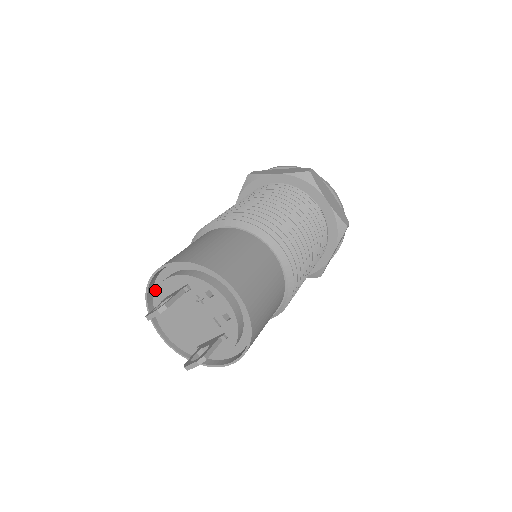
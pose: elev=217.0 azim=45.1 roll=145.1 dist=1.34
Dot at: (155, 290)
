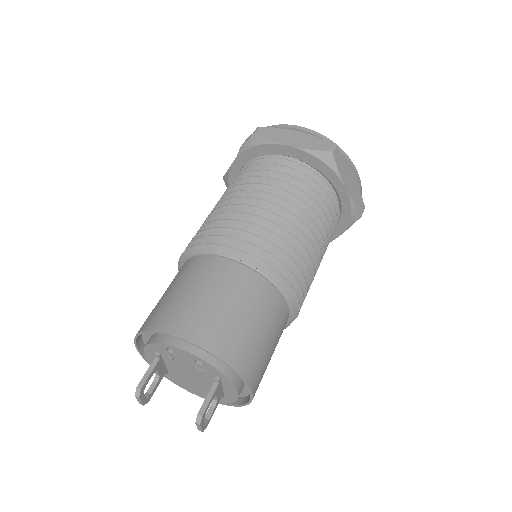
Dot at: occluded
